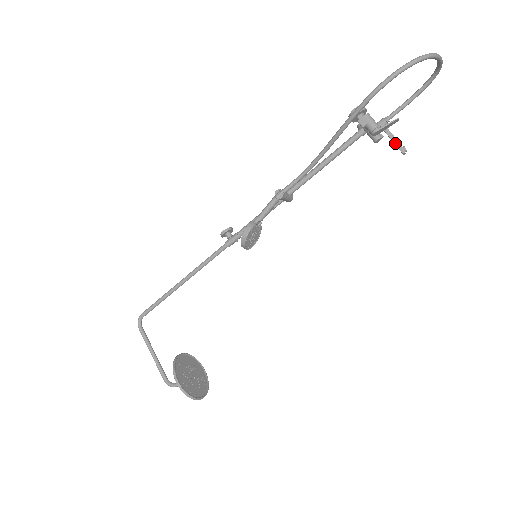
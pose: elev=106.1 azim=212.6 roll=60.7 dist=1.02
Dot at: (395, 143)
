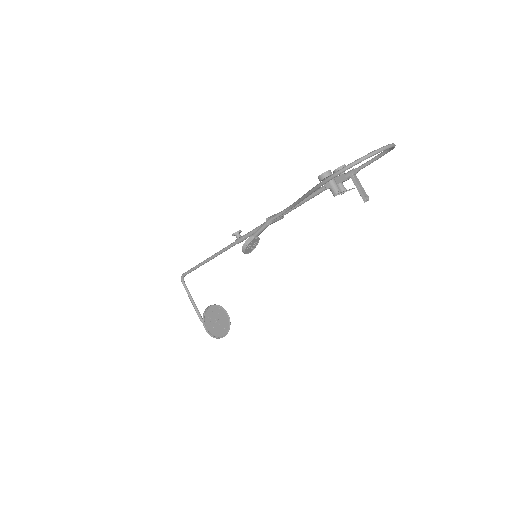
Dot at: (359, 193)
